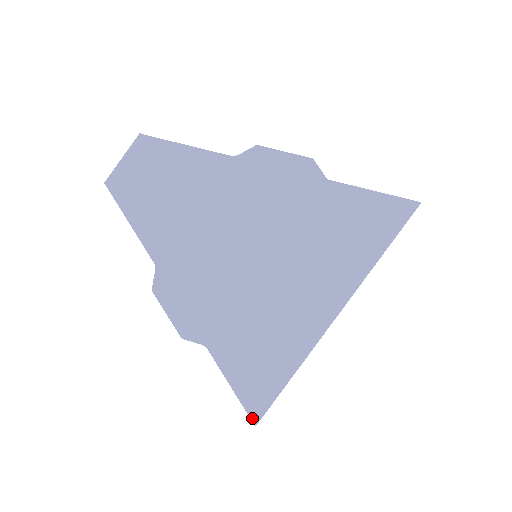
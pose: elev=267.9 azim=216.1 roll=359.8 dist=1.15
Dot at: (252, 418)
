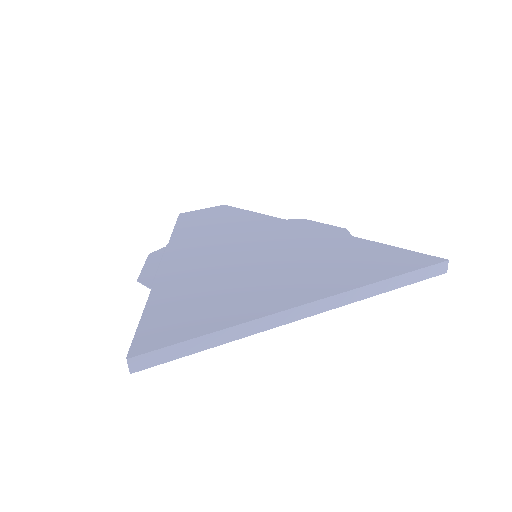
Dot at: (131, 350)
